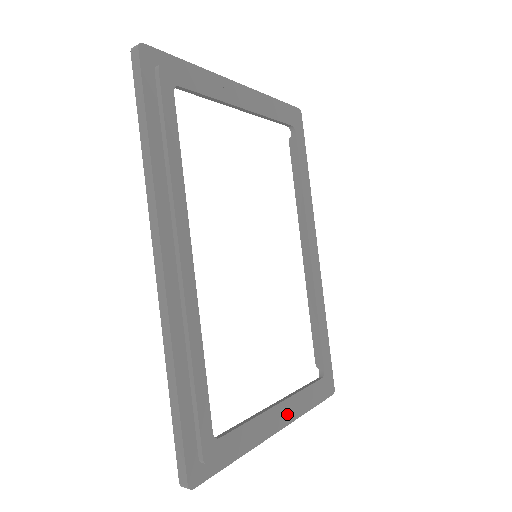
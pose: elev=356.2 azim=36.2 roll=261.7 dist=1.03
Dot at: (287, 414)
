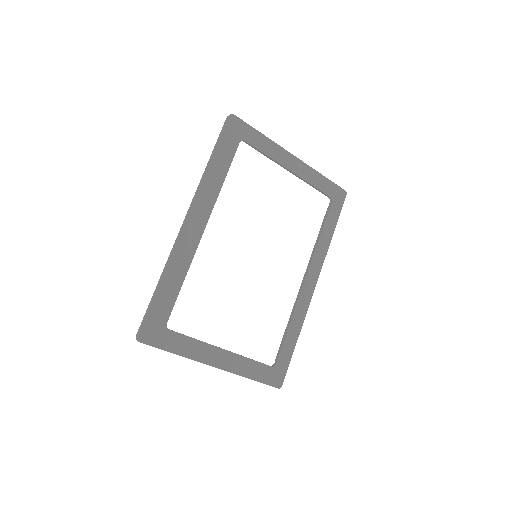
Dot at: (228, 364)
